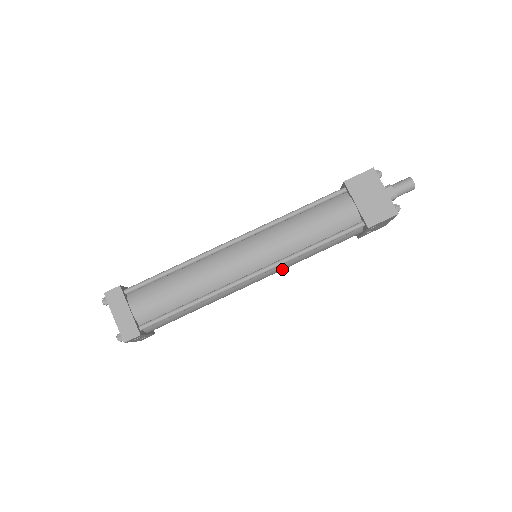
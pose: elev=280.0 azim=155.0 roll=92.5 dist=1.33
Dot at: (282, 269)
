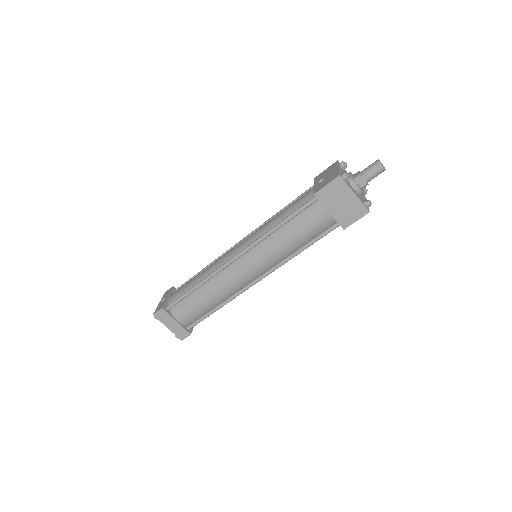
Dot at: occluded
